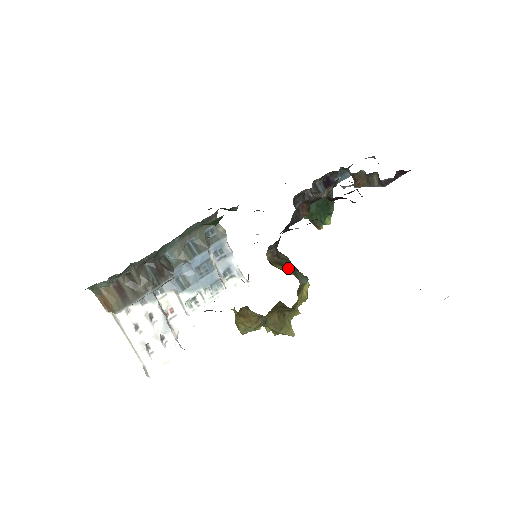
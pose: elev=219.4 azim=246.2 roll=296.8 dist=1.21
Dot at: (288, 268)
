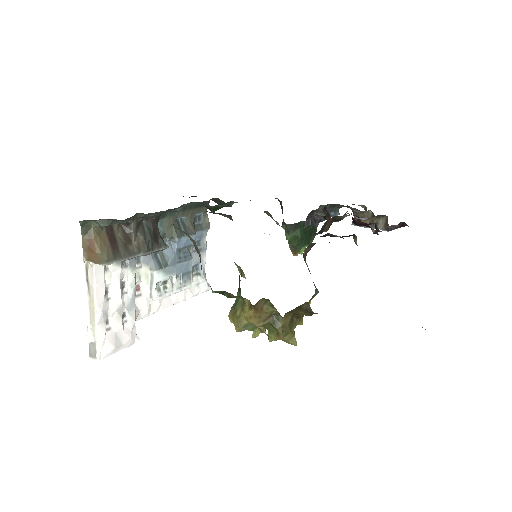
Dot at: occluded
